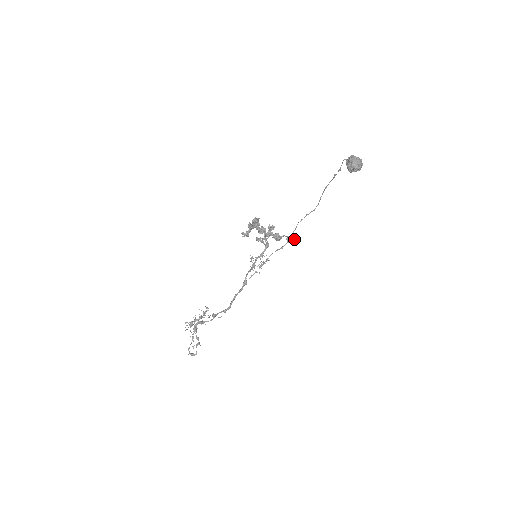
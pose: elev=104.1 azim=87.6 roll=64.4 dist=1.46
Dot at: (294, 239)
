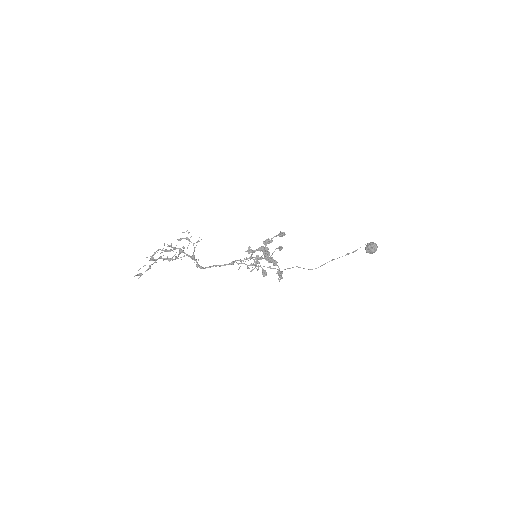
Dot at: (281, 276)
